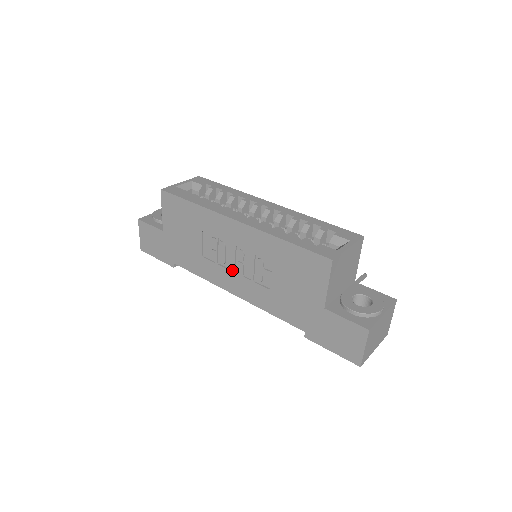
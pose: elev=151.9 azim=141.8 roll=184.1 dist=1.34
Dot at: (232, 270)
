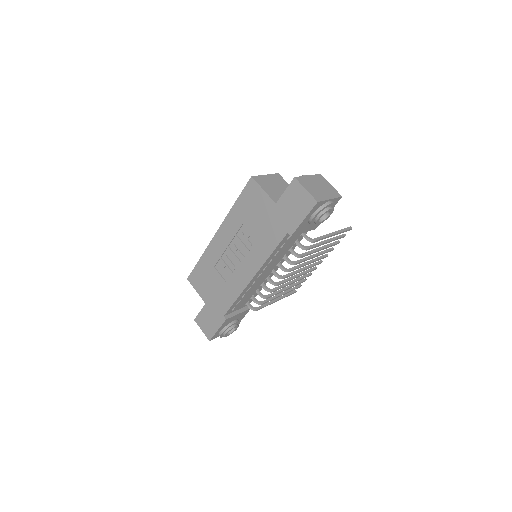
Dot at: (240, 264)
